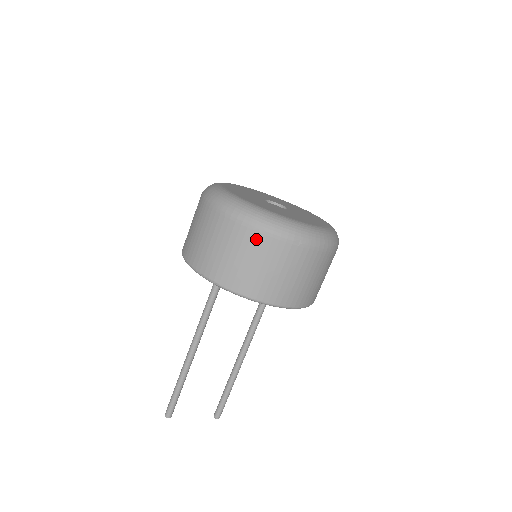
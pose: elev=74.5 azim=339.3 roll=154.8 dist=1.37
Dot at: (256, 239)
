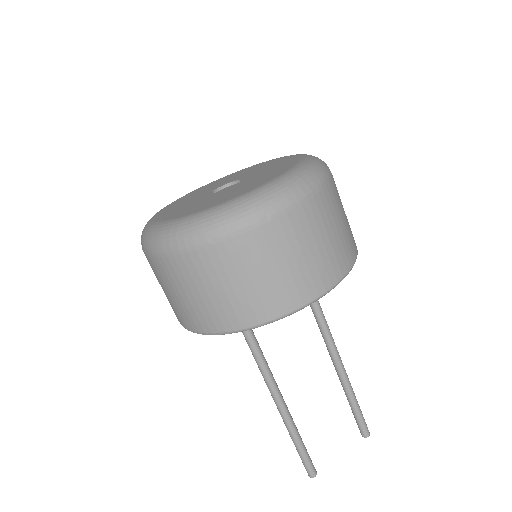
Dot at: (216, 255)
